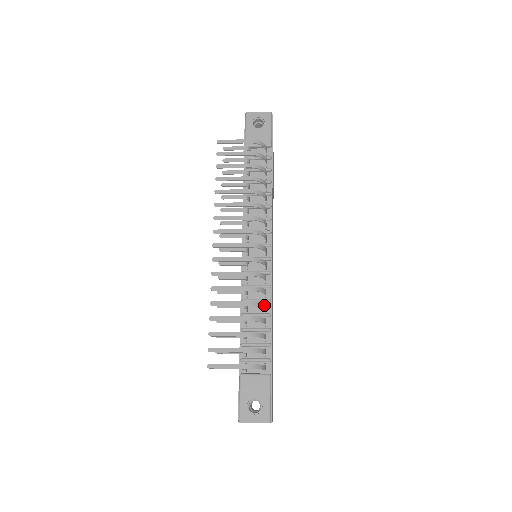
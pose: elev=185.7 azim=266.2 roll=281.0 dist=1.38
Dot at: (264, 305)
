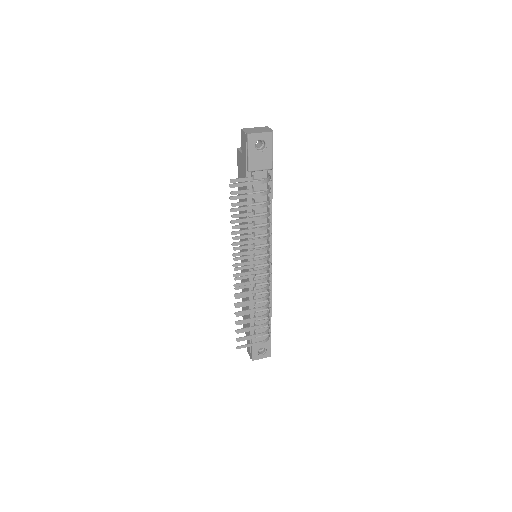
Dot at: occluded
